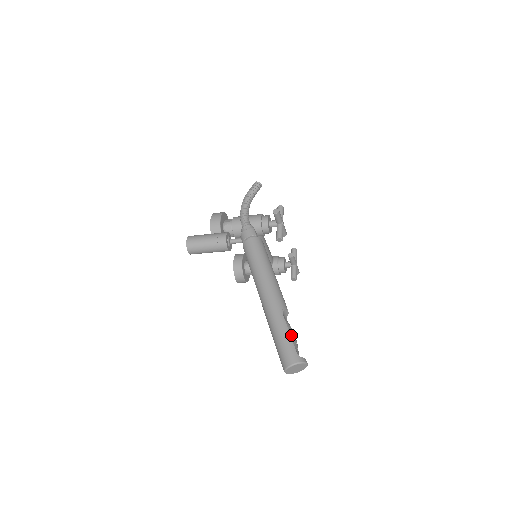
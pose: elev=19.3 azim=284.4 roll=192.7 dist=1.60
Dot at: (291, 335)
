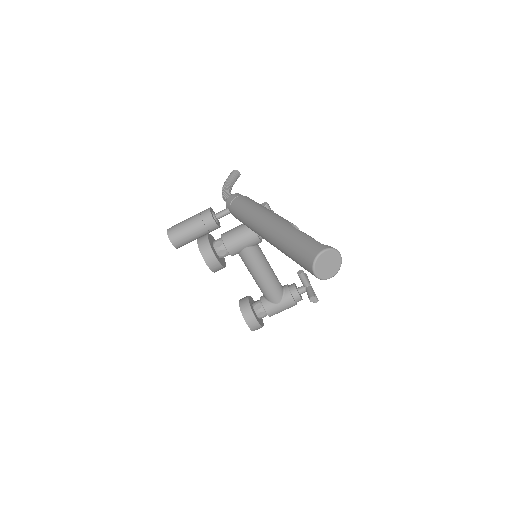
Dot at: (308, 235)
